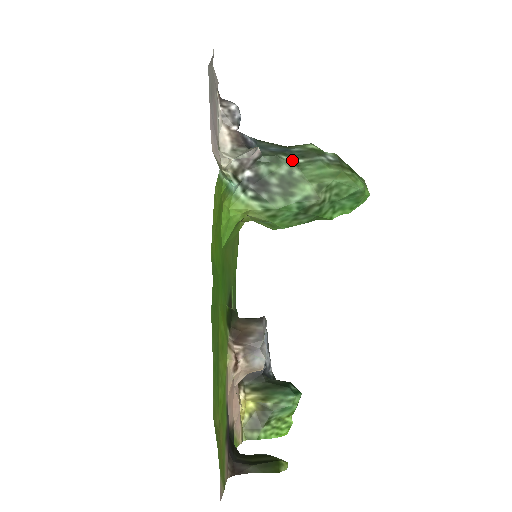
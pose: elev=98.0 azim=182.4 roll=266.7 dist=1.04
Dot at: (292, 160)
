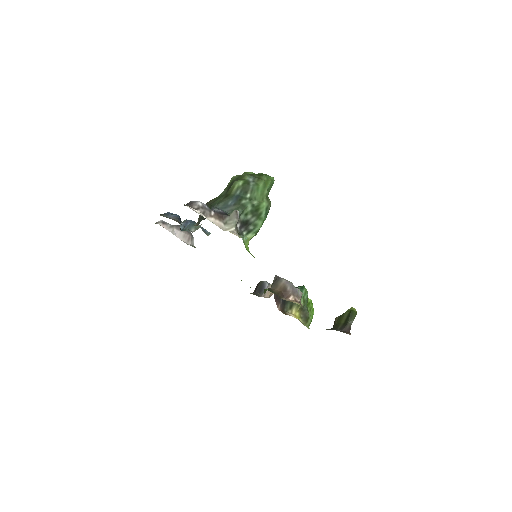
Dot at: (246, 199)
